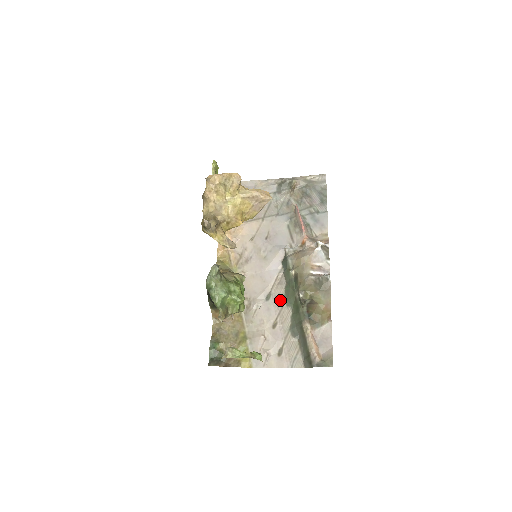
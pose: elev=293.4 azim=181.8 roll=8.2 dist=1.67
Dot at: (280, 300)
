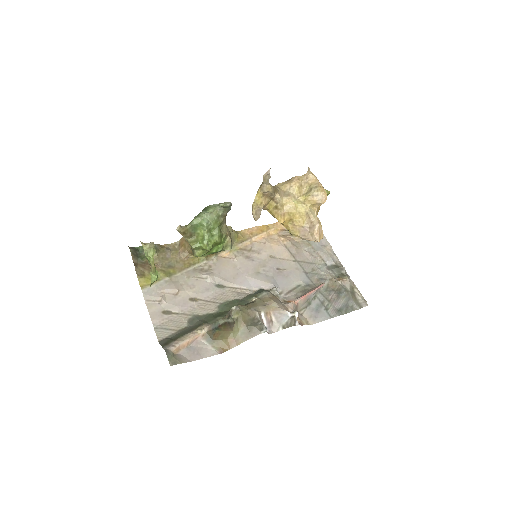
Dot at: (221, 298)
